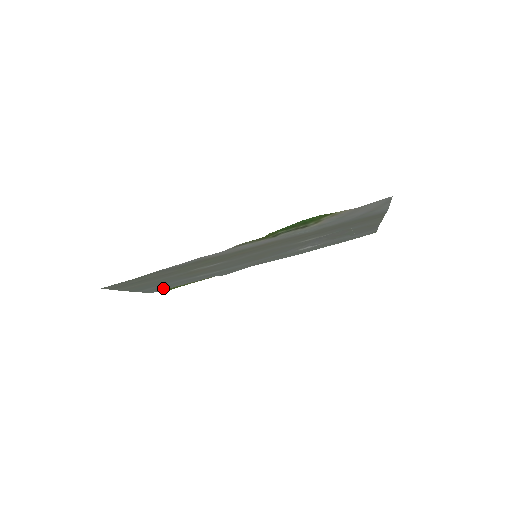
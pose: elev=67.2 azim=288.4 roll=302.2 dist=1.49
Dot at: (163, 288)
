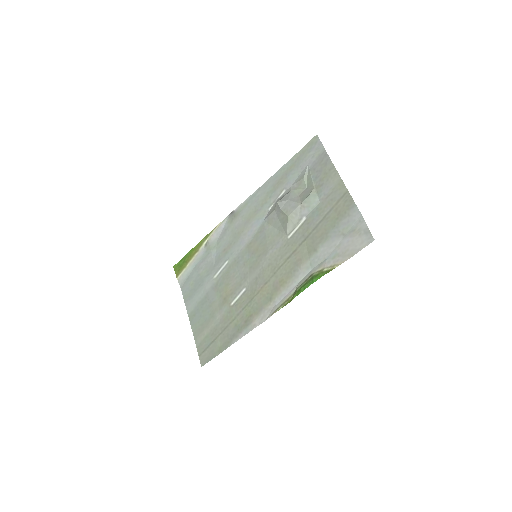
Dot at: (189, 285)
